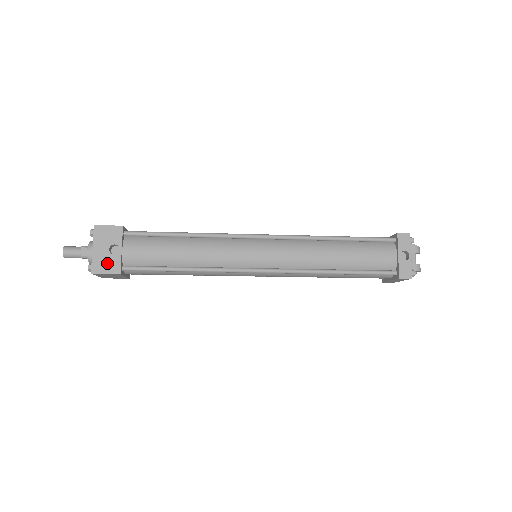
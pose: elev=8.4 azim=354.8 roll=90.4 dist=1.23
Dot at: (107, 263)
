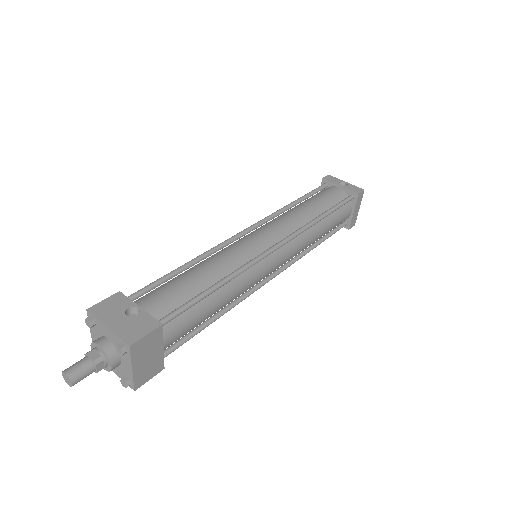
Dot at: (137, 326)
